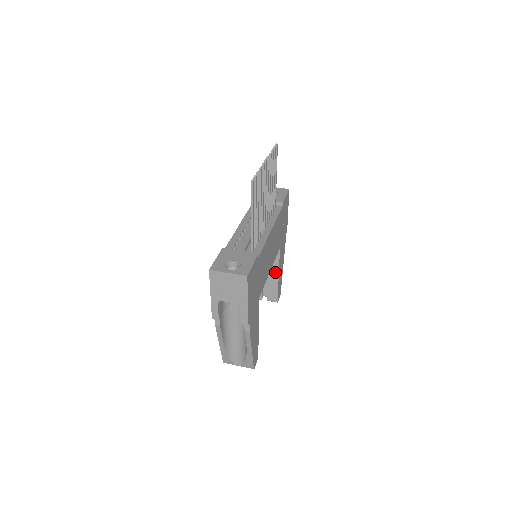
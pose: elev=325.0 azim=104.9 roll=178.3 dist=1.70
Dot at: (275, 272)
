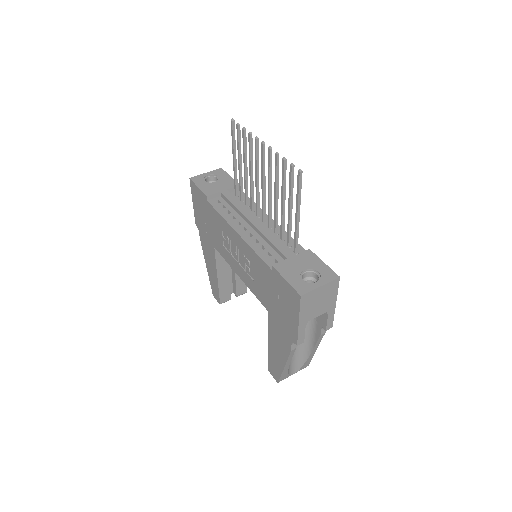
Dot at: occluded
